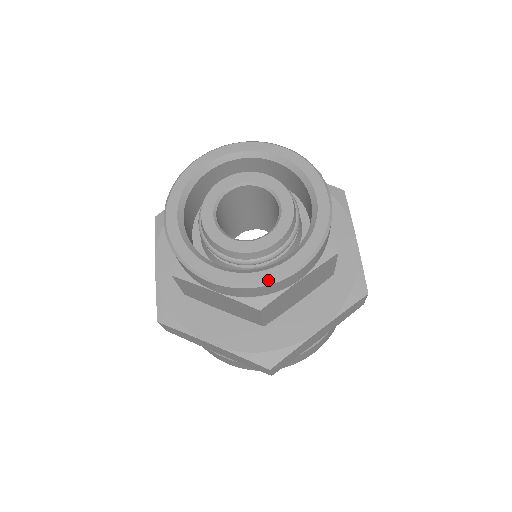
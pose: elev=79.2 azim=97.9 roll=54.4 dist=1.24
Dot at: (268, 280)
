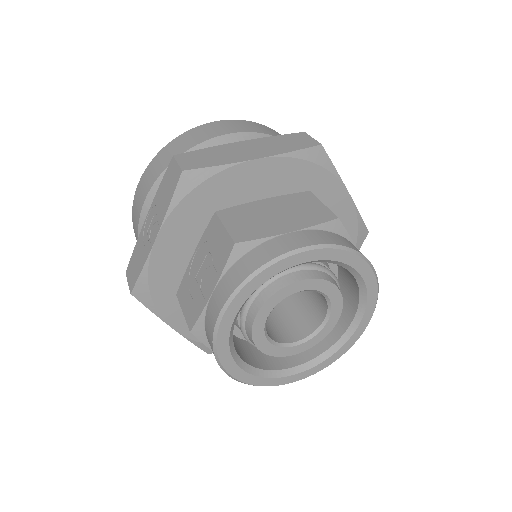
Dot at: occluded
